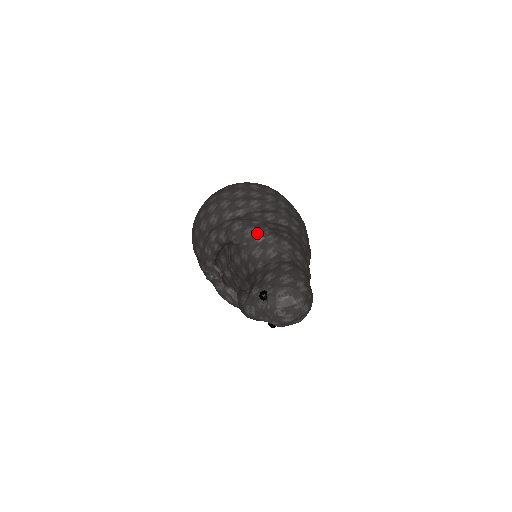
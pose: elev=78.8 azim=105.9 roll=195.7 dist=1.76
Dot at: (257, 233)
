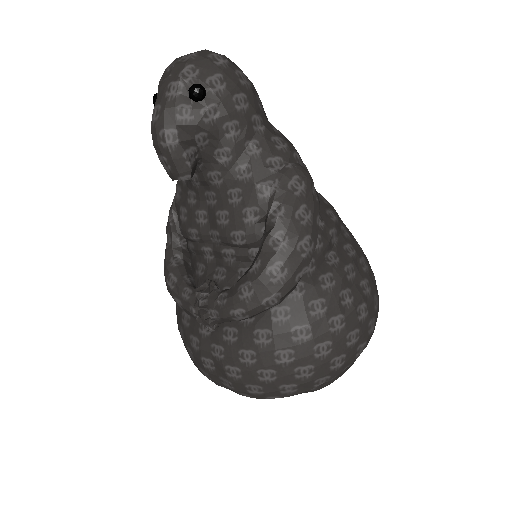
Dot at: occluded
